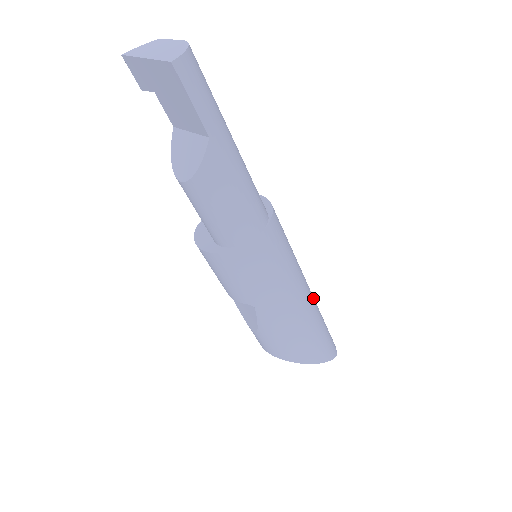
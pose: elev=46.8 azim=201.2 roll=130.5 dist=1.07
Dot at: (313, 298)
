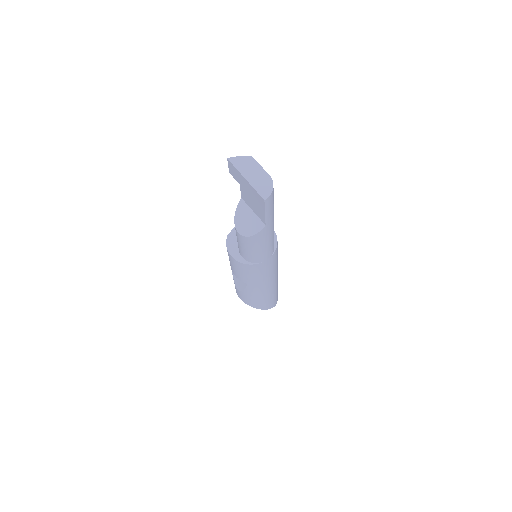
Dot at: (277, 277)
